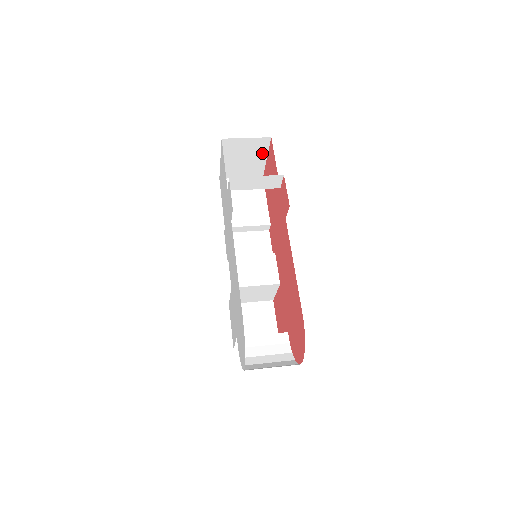
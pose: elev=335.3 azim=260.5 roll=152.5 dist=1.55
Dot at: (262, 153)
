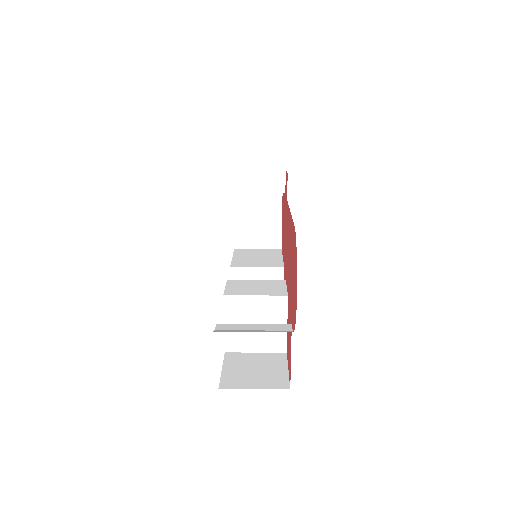
Dot at: (276, 209)
